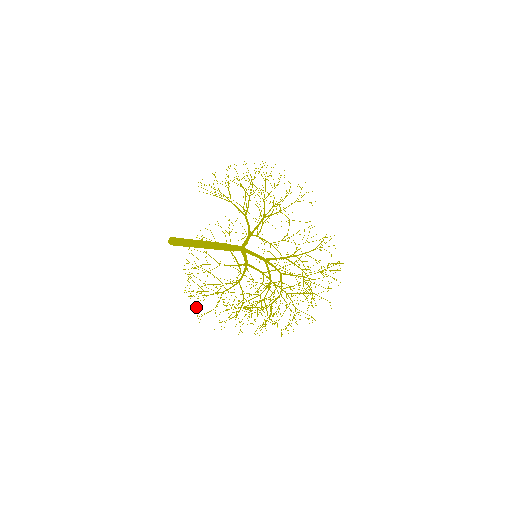
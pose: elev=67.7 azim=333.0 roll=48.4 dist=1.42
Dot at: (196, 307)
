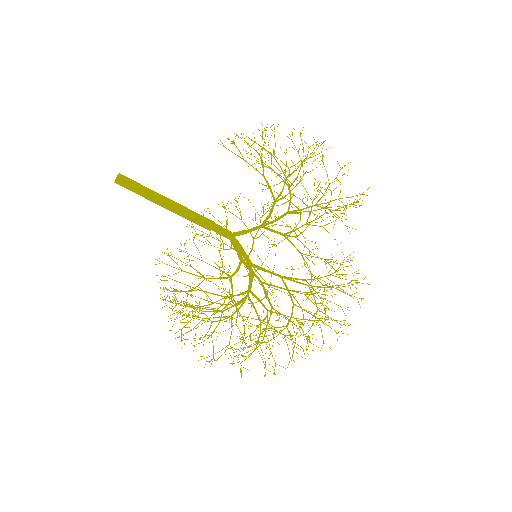
Dot at: occluded
